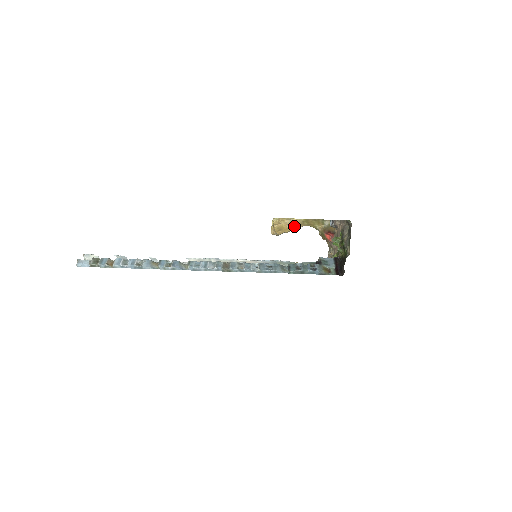
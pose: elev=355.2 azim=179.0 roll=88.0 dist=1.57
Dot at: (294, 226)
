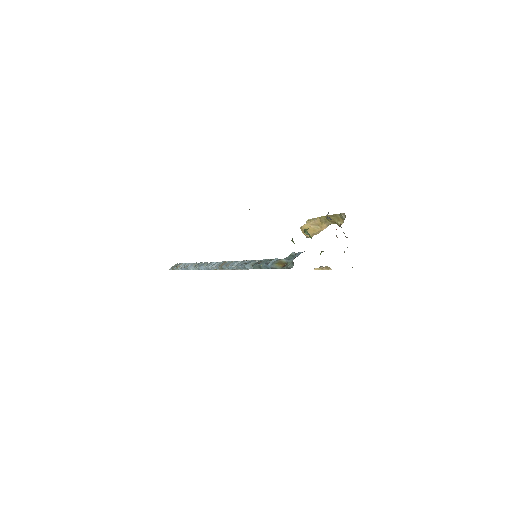
Dot at: (319, 226)
